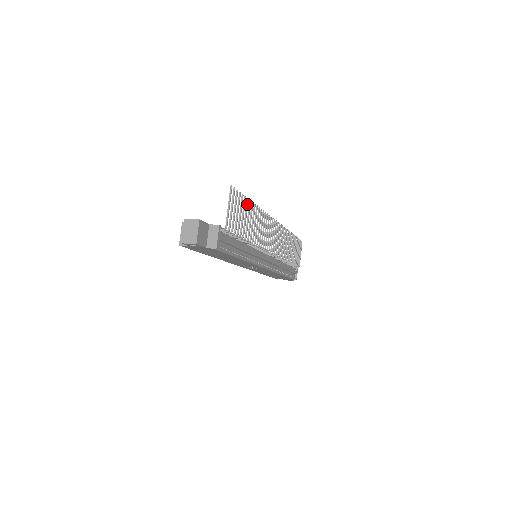
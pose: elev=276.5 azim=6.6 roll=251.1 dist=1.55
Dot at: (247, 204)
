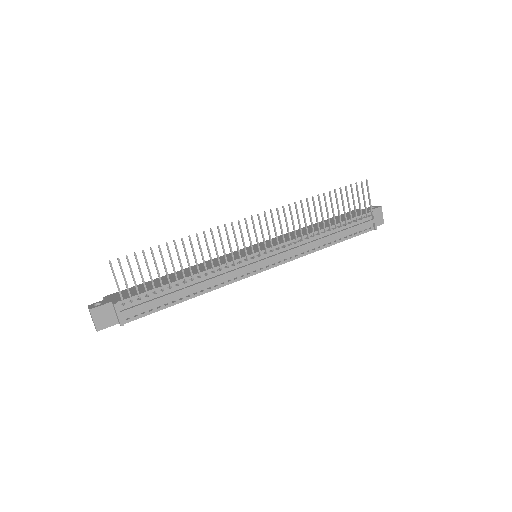
Dot at: (160, 252)
